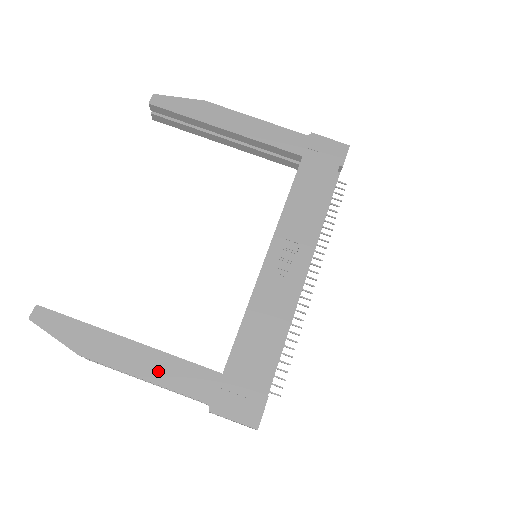
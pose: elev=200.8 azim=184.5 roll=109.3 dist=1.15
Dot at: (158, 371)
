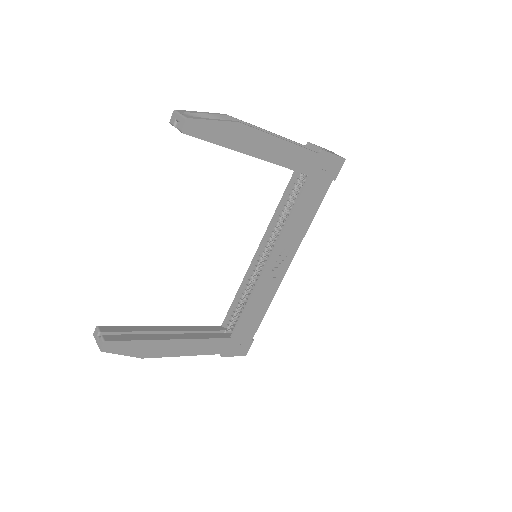
Dot at: (194, 349)
